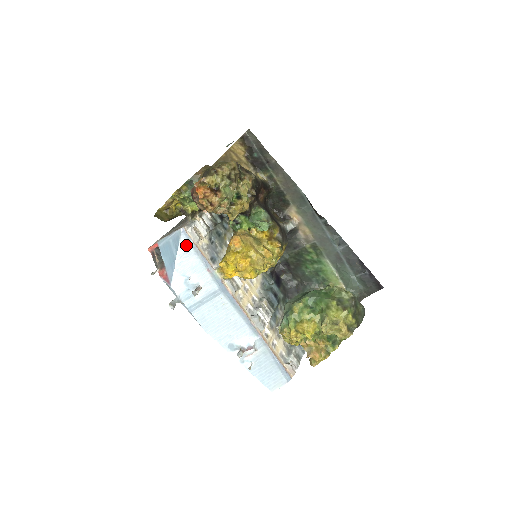
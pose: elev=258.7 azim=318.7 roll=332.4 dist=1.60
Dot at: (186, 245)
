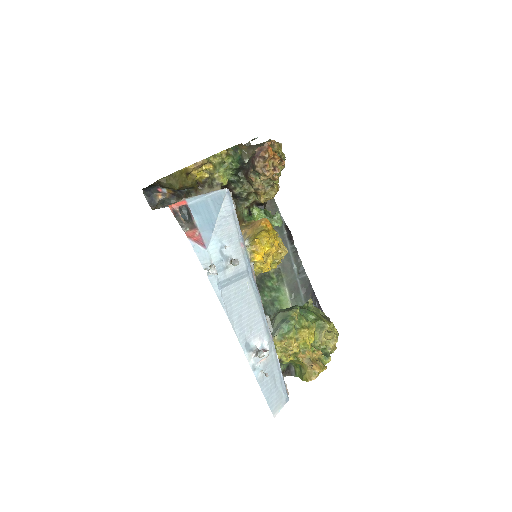
Dot at: (228, 208)
